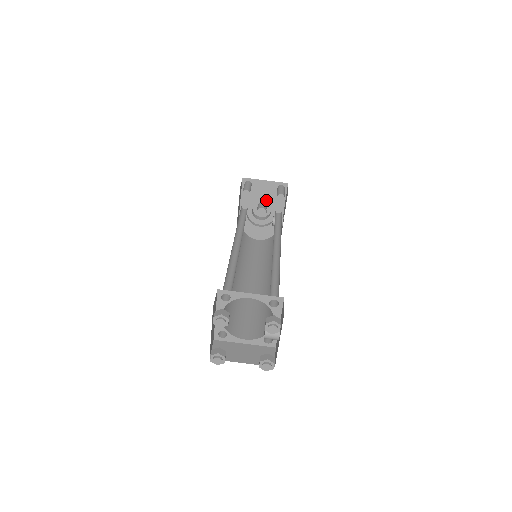
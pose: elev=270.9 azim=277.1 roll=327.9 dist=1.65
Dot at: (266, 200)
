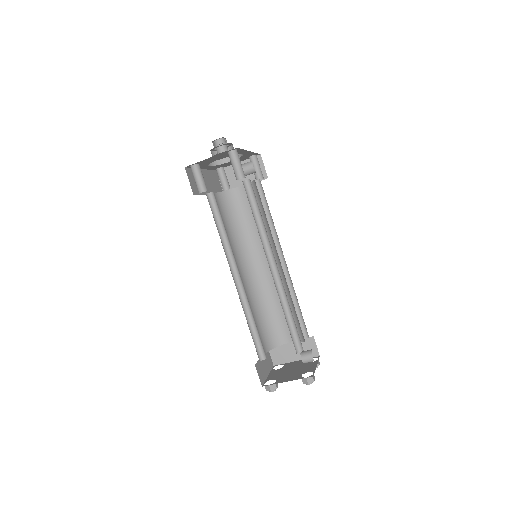
Dot at: occluded
